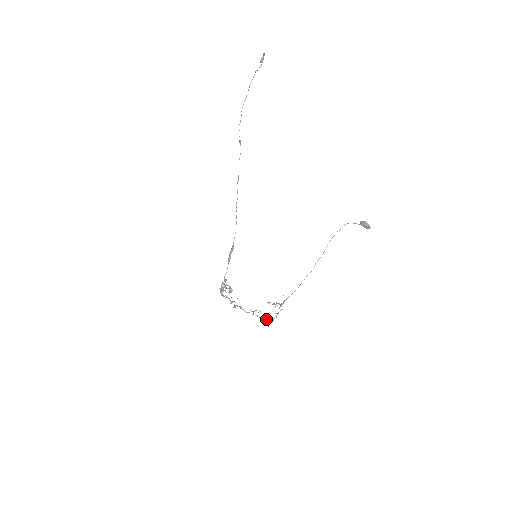
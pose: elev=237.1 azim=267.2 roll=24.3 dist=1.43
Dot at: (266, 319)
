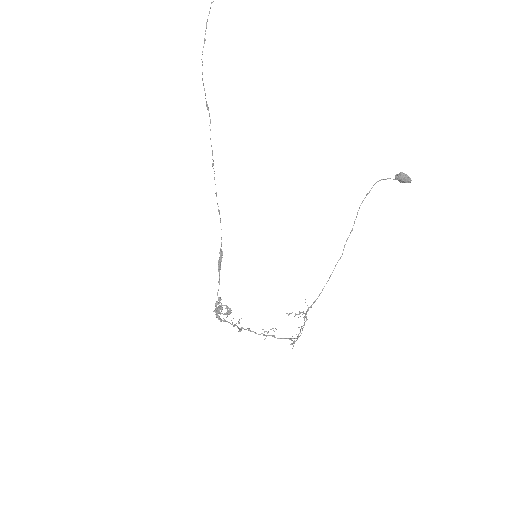
Dot at: (287, 338)
